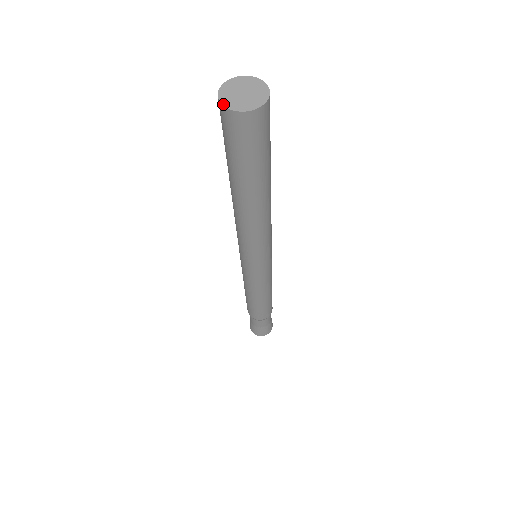
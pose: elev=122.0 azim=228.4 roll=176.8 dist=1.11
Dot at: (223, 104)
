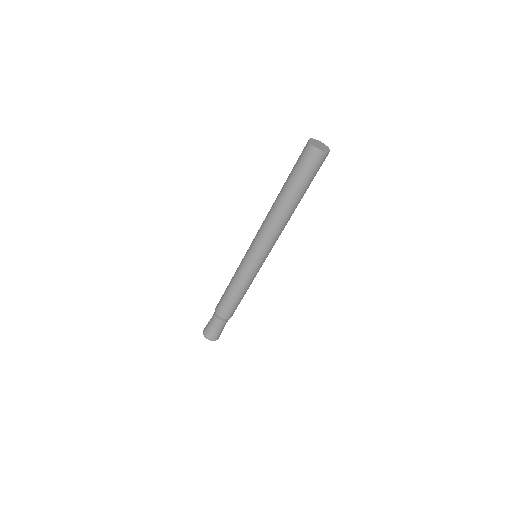
Dot at: (310, 139)
